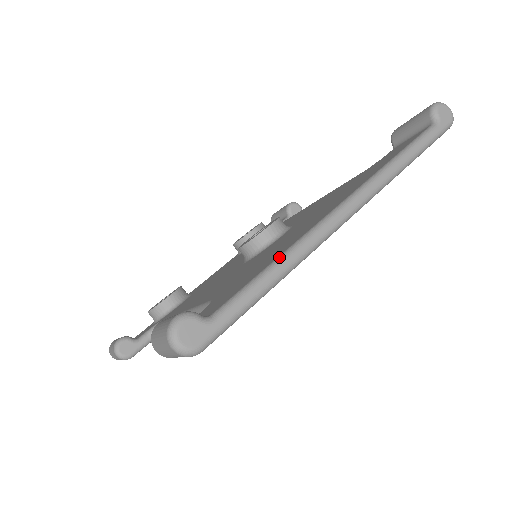
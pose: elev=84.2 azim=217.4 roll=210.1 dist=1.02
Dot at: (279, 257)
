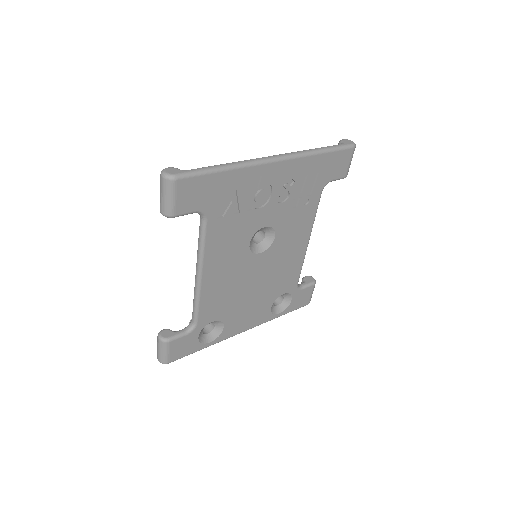
Dot at: (228, 164)
